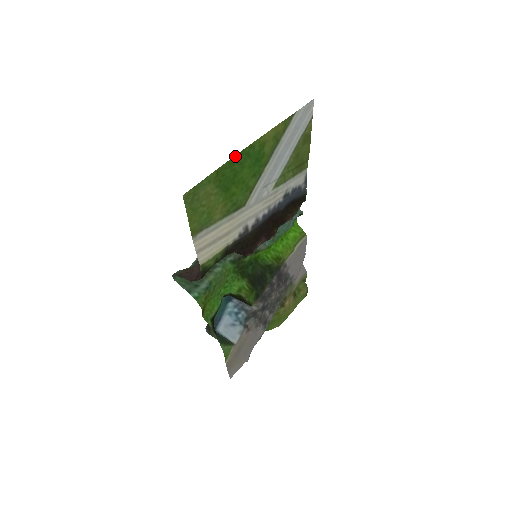
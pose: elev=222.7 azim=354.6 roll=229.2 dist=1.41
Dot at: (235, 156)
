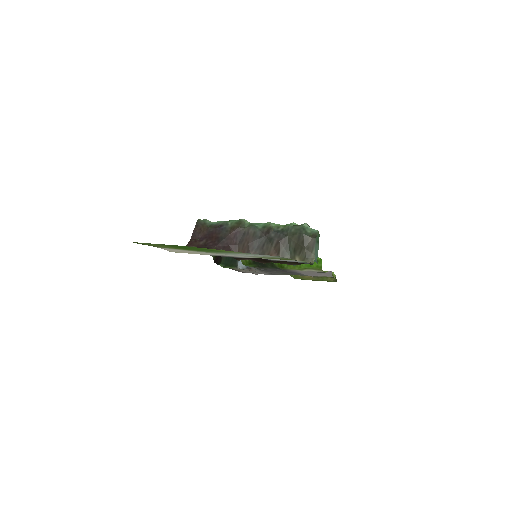
Dot at: occluded
